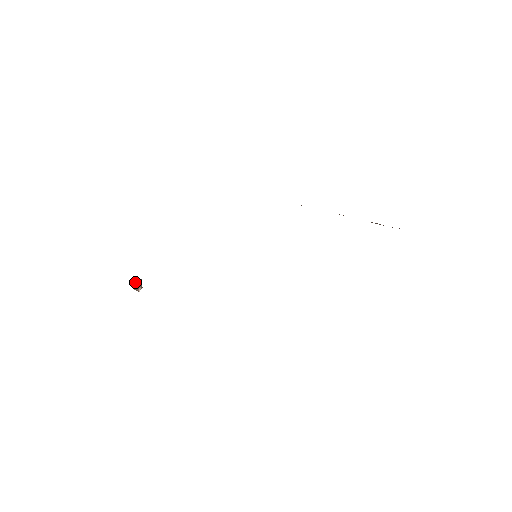
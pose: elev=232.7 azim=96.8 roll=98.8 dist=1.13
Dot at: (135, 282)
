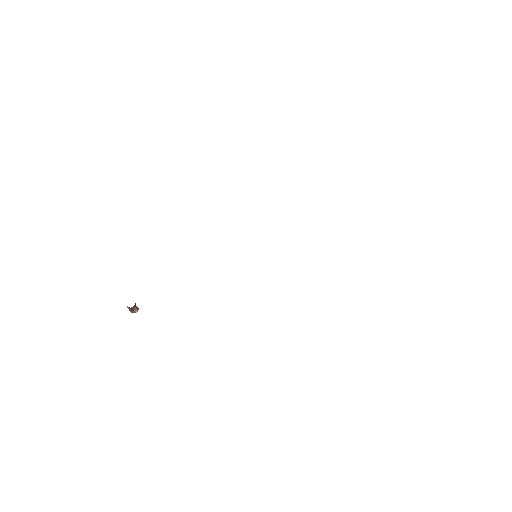
Dot at: (129, 307)
